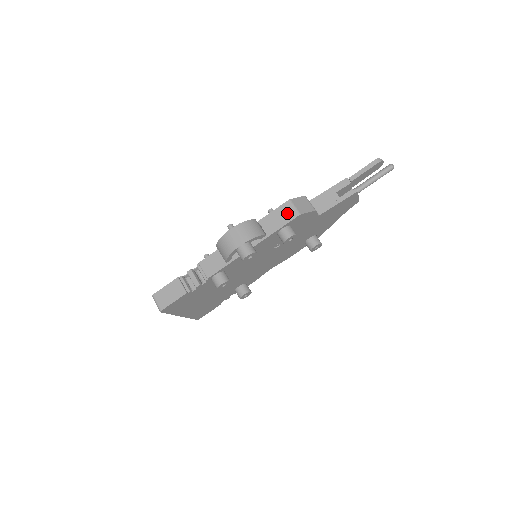
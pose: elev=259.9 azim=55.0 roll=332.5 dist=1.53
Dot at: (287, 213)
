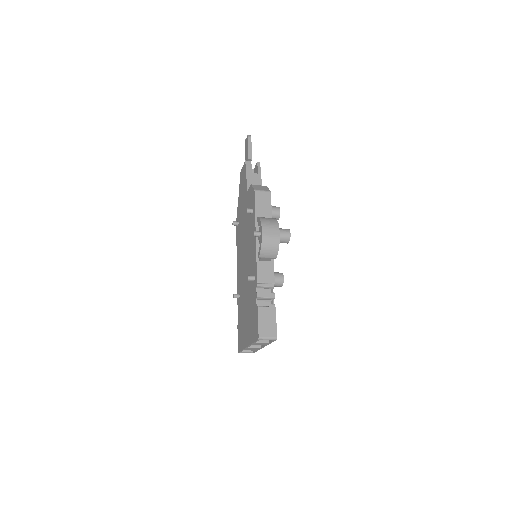
Dot at: (264, 198)
